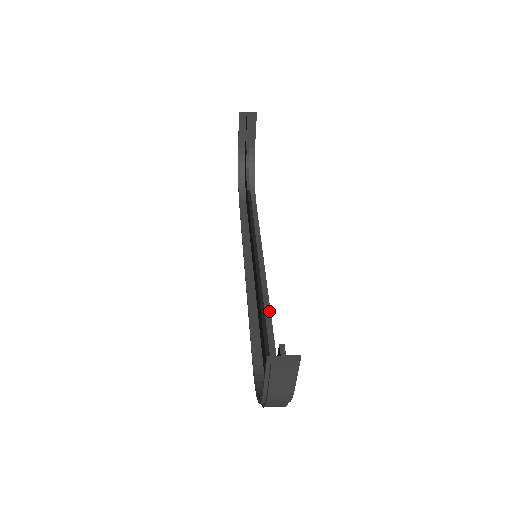
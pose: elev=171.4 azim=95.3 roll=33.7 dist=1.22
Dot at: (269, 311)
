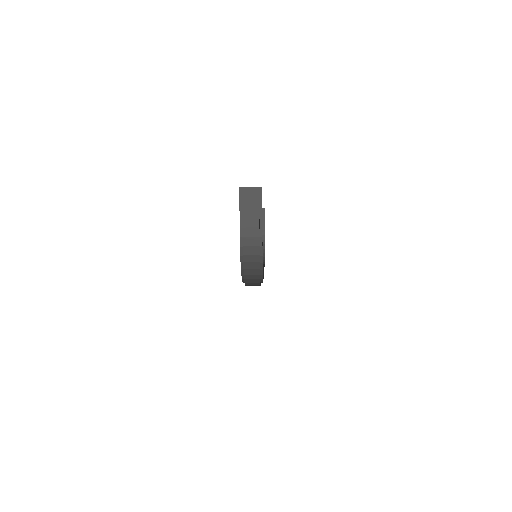
Dot at: occluded
